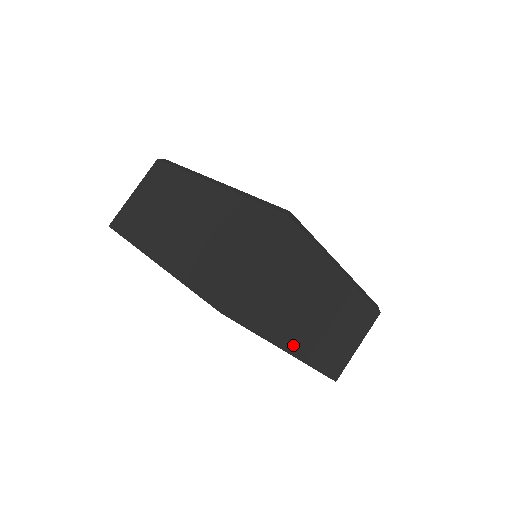
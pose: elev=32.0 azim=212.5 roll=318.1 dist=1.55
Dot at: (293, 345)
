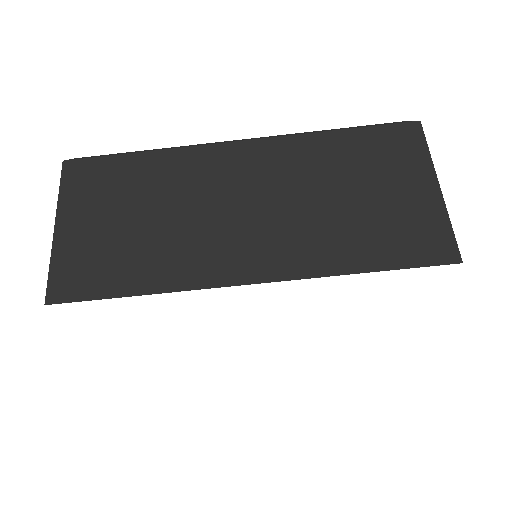
Dot at: occluded
